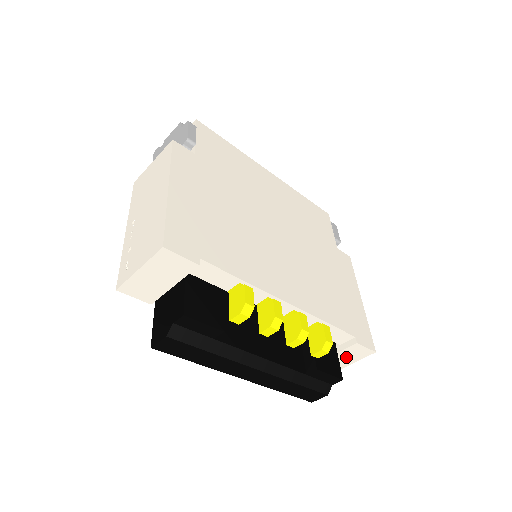
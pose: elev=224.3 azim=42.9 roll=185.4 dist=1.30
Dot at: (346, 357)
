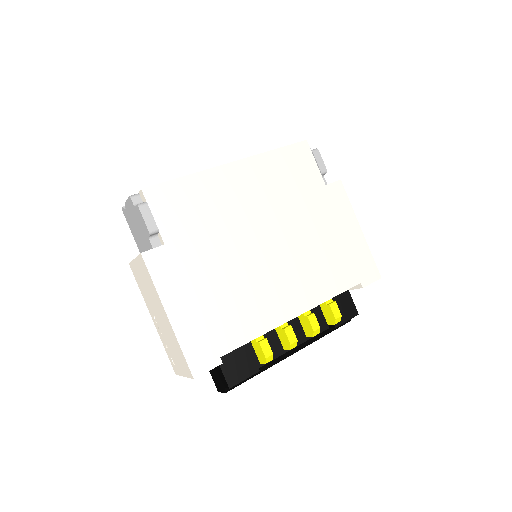
Dot at: occluded
